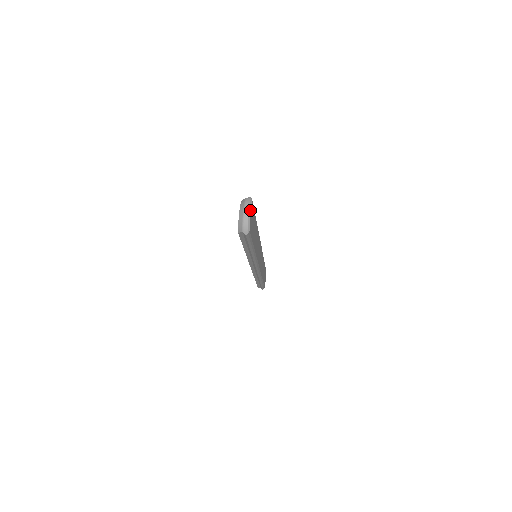
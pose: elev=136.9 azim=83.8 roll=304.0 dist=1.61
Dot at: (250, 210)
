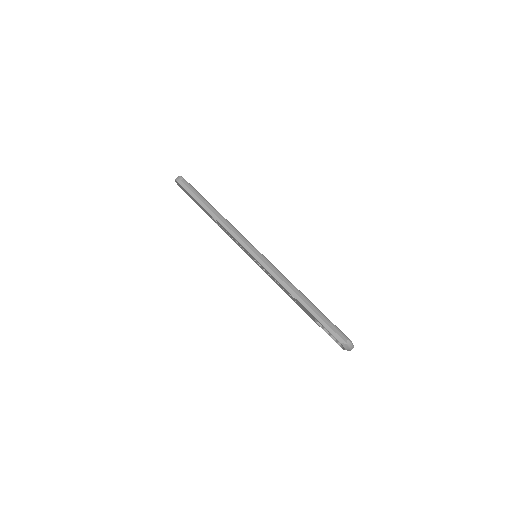
Dot at: occluded
